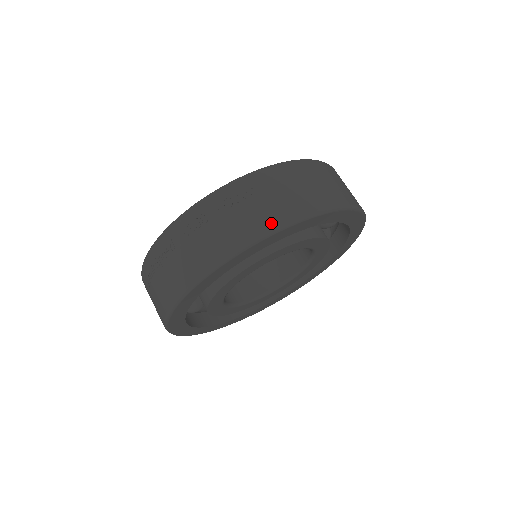
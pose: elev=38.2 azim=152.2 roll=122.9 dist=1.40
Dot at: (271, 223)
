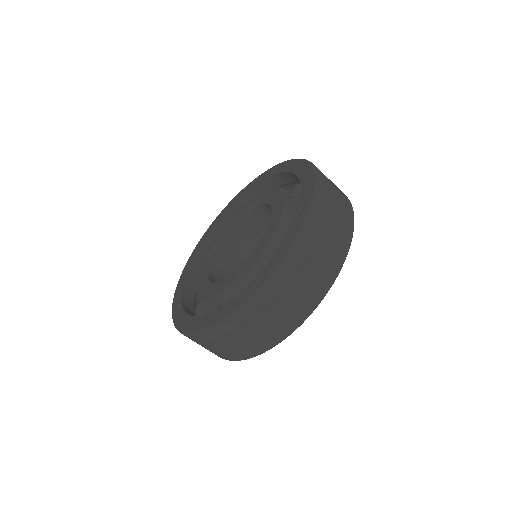
Dot at: (331, 275)
